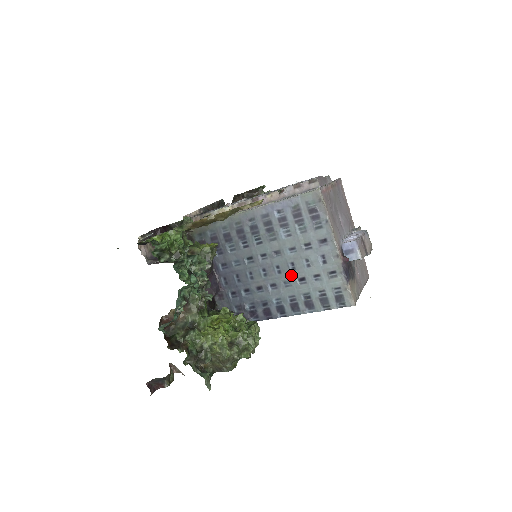
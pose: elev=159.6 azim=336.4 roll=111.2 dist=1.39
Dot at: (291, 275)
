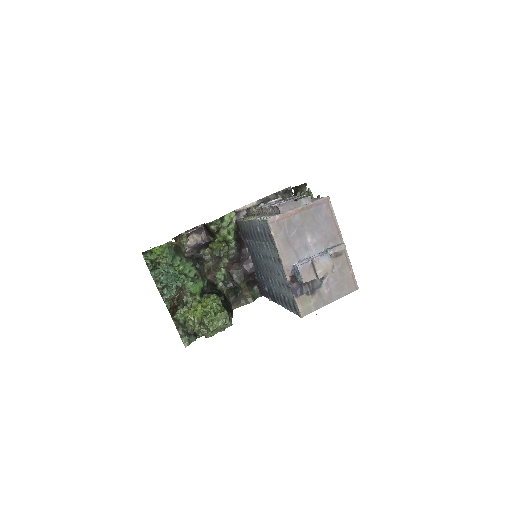
Dot at: (274, 277)
